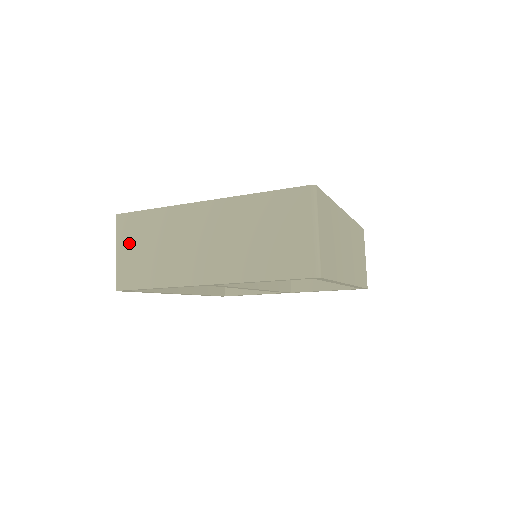
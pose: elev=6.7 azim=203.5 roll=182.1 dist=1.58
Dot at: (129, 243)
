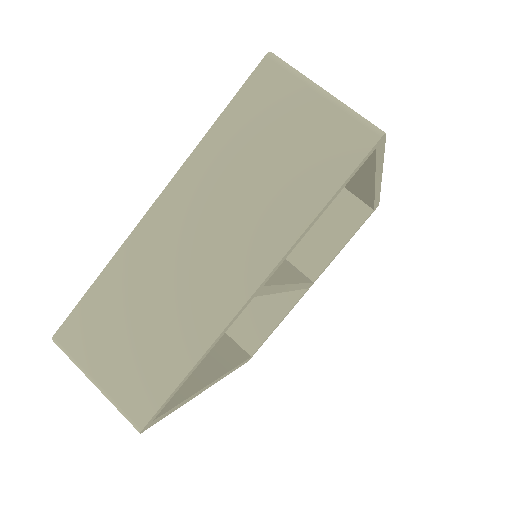
Dot at: (102, 354)
